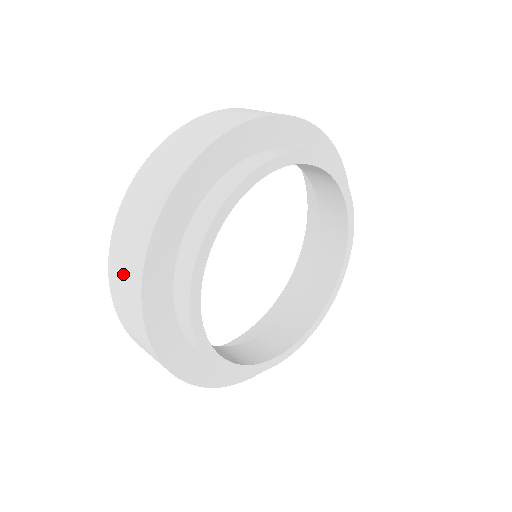
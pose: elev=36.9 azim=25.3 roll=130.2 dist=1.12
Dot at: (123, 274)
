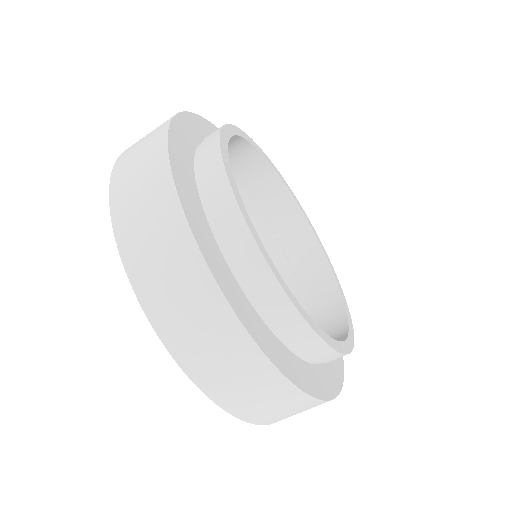
Dot at: (195, 328)
